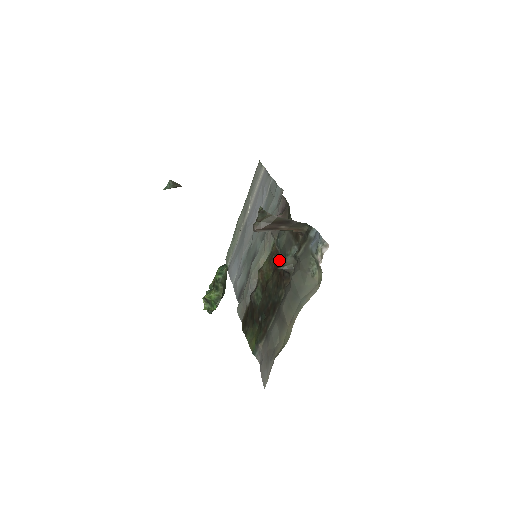
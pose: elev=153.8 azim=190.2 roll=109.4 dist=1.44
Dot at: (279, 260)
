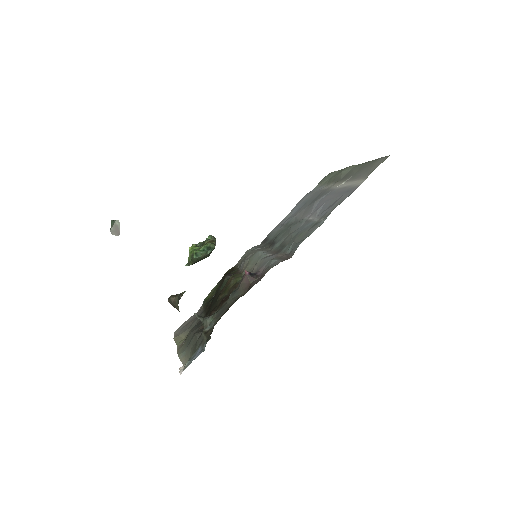
Dot at: (224, 302)
